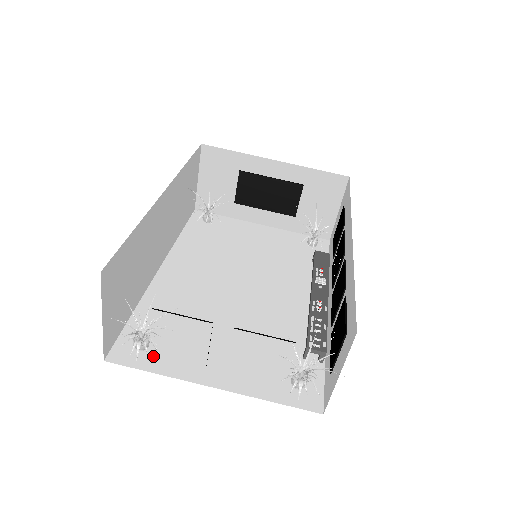
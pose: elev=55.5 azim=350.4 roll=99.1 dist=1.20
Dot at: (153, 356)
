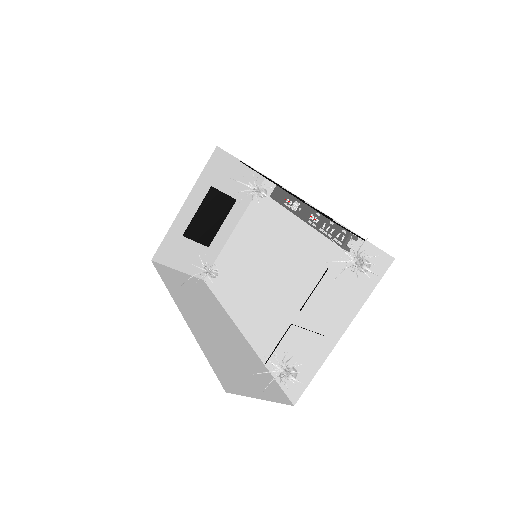
Dot at: (304, 369)
